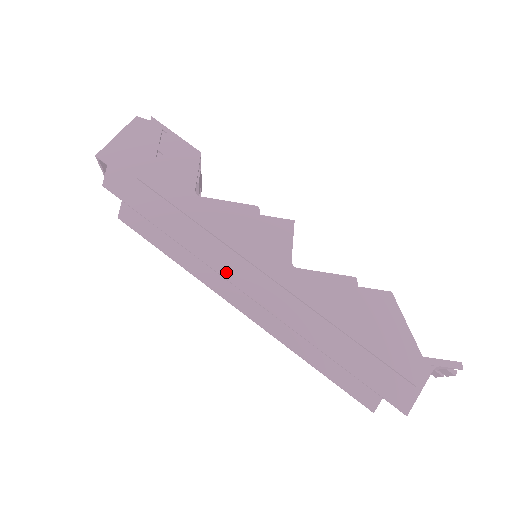
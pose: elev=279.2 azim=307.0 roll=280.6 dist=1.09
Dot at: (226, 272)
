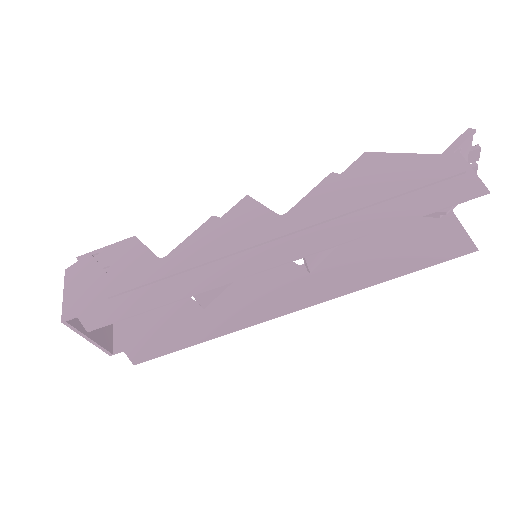
Dot at: (243, 272)
